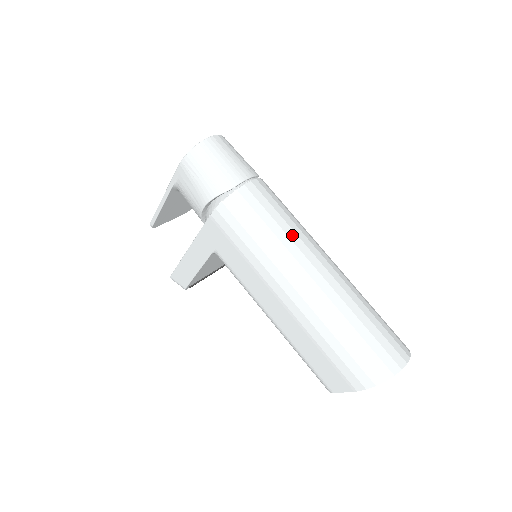
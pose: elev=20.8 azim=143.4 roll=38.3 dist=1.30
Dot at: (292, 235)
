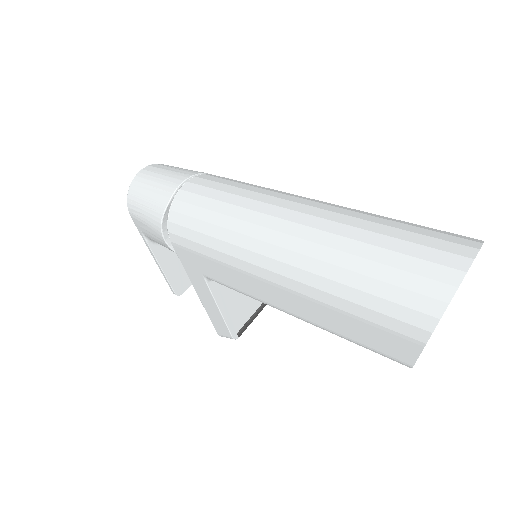
Dot at: (244, 203)
